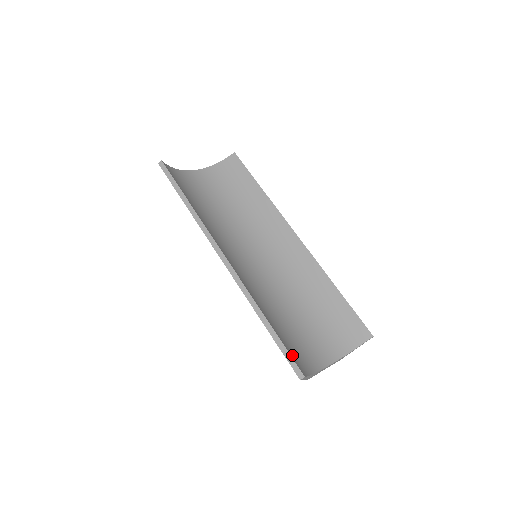
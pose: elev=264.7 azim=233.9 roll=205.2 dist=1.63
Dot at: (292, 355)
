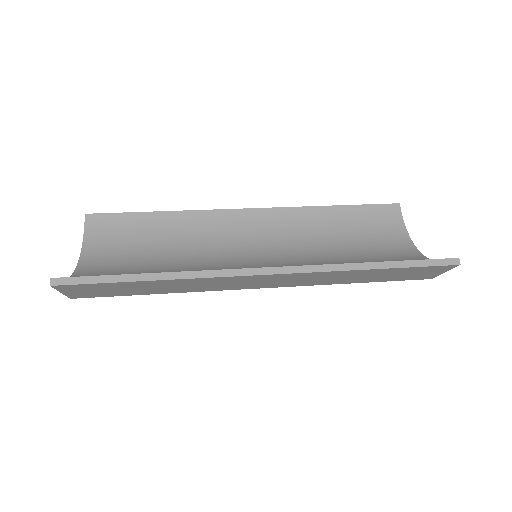
Dot at: occluded
